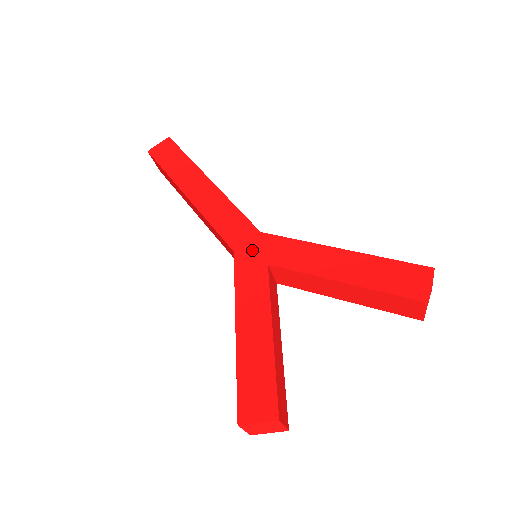
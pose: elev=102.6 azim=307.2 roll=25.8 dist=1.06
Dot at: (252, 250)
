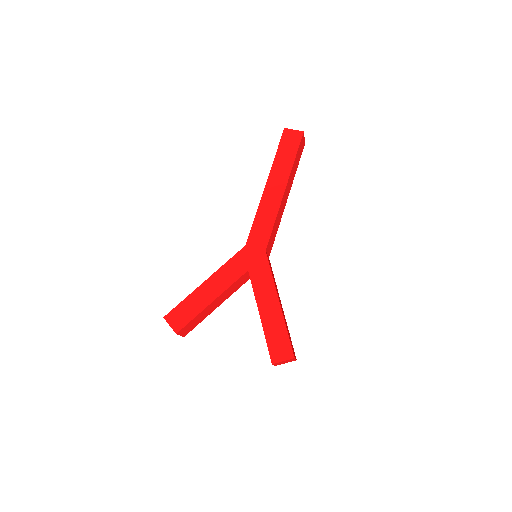
Dot at: (252, 255)
